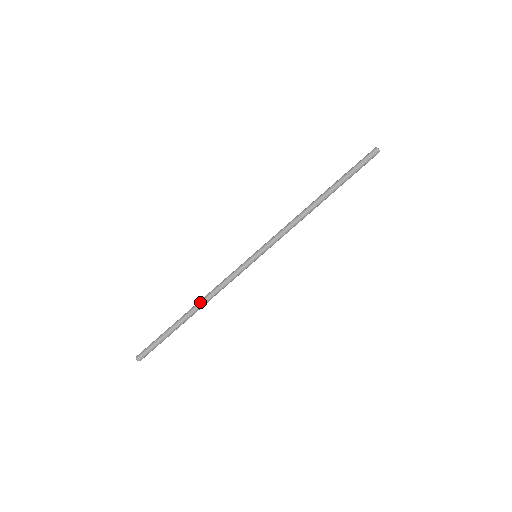
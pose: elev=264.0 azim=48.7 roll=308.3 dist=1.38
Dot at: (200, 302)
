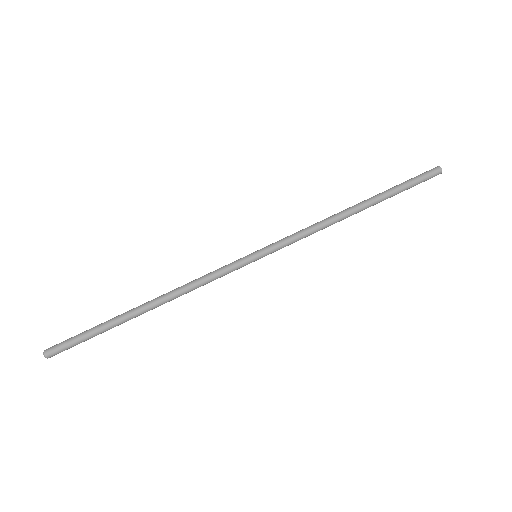
Dot at: (162, 295)
